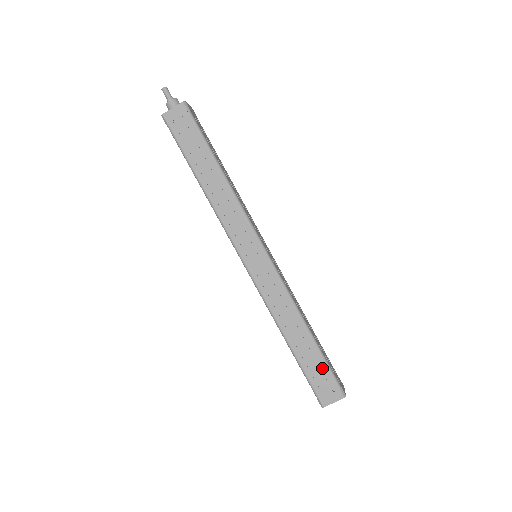
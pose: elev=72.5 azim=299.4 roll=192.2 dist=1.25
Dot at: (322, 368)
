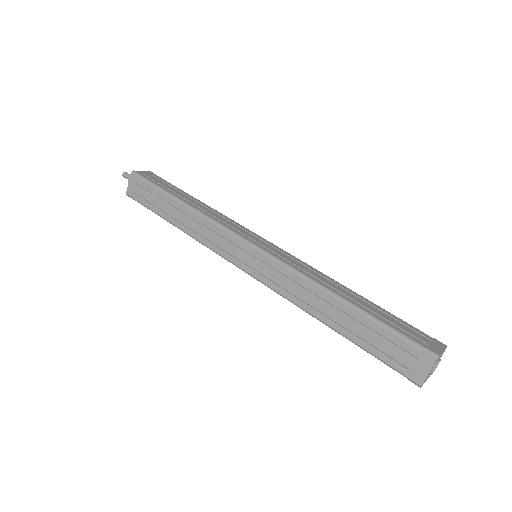
Dot at: (384, 335)
